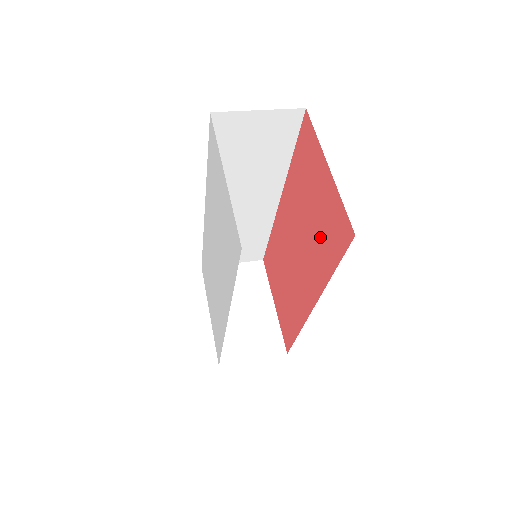
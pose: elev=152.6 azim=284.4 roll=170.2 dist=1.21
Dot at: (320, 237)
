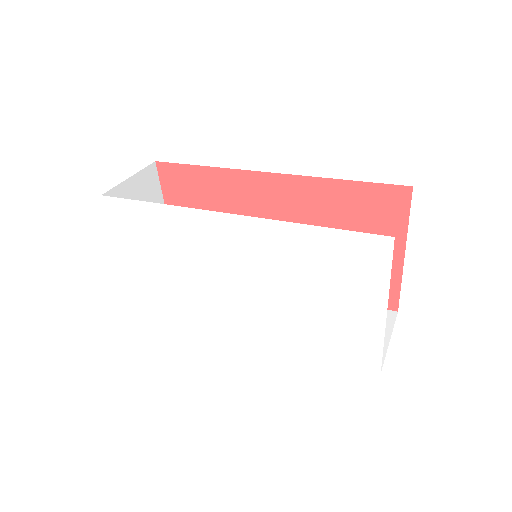
Dot at: occluded
